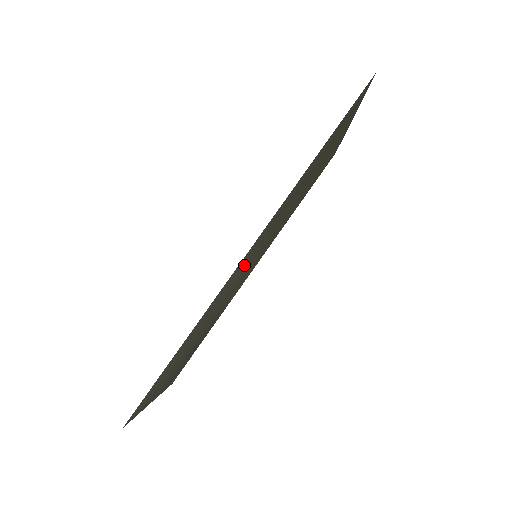
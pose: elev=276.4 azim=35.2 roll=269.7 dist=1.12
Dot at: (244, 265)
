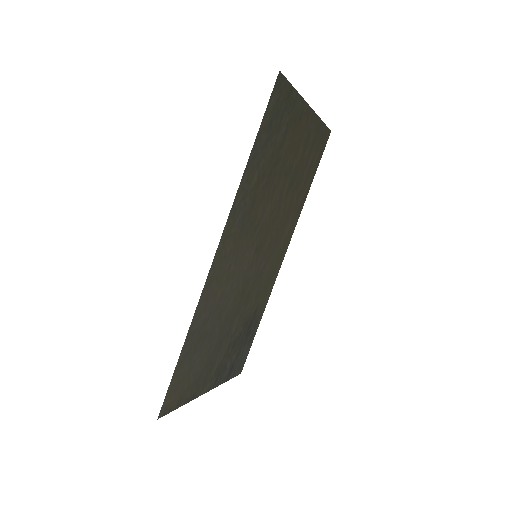
Dot at: (231, 271)
